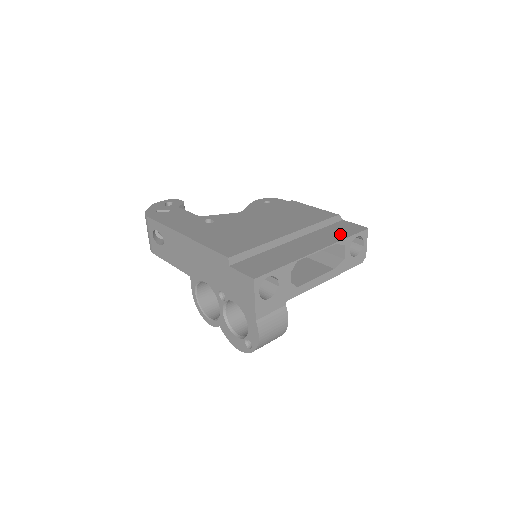
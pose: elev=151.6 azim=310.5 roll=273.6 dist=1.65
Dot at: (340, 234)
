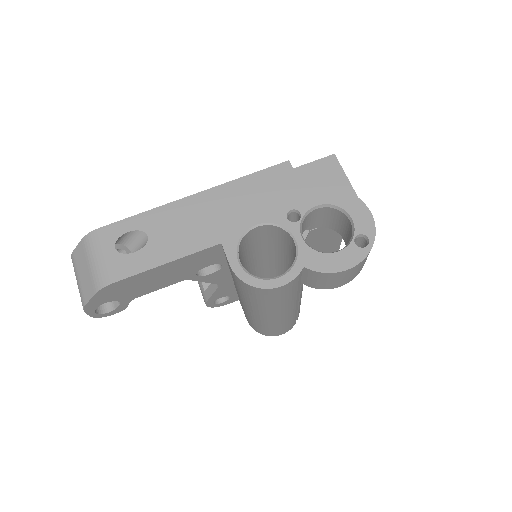
Dot at: occluded
